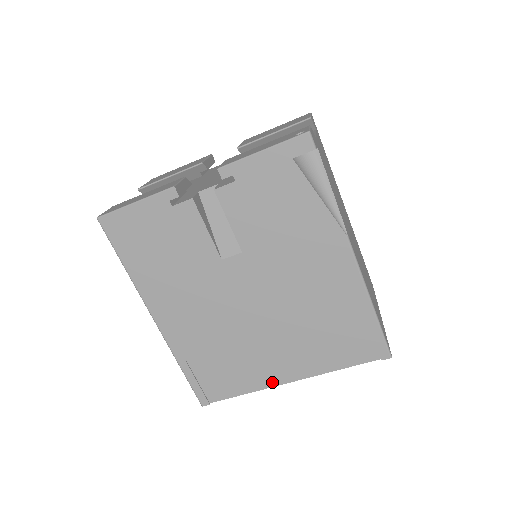
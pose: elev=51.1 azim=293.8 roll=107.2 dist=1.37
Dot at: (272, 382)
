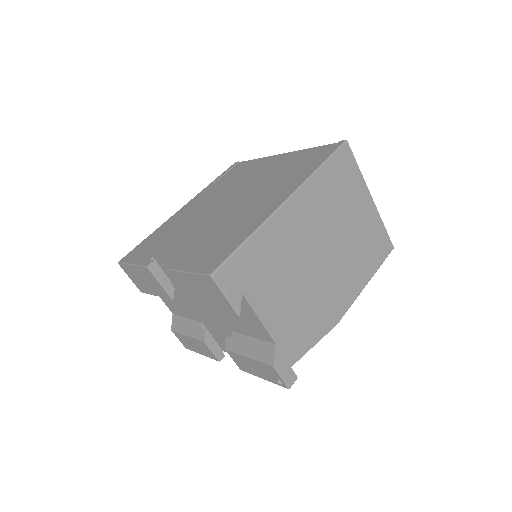
Dot at: occluded
